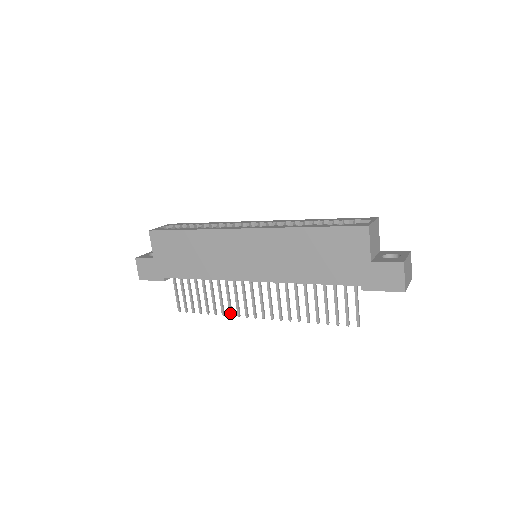
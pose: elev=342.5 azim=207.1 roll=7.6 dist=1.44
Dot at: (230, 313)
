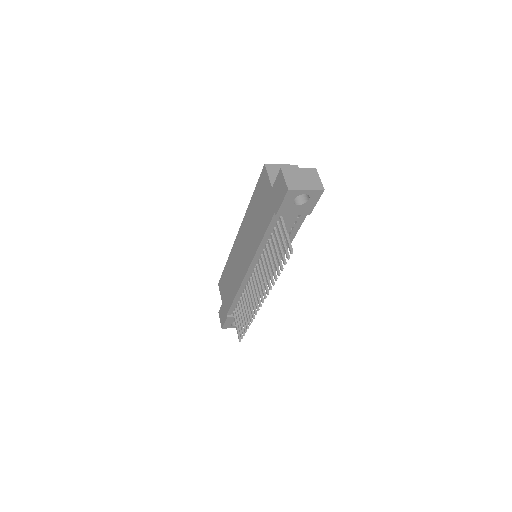
Dot at: (252, 316)
